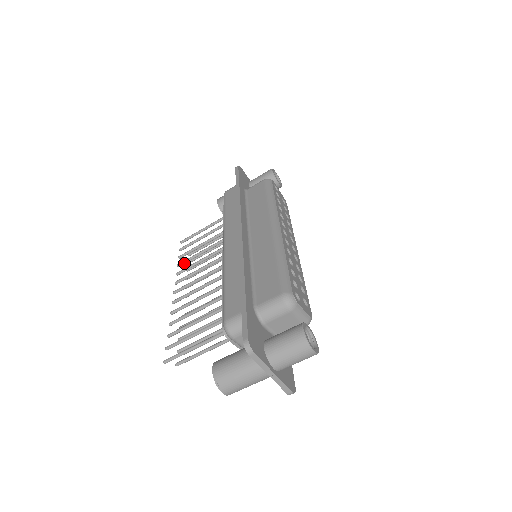
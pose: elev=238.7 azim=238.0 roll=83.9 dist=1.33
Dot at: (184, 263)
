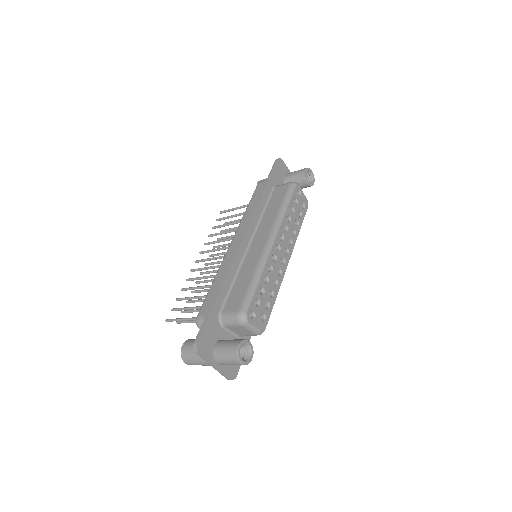
Dot at: occluded
